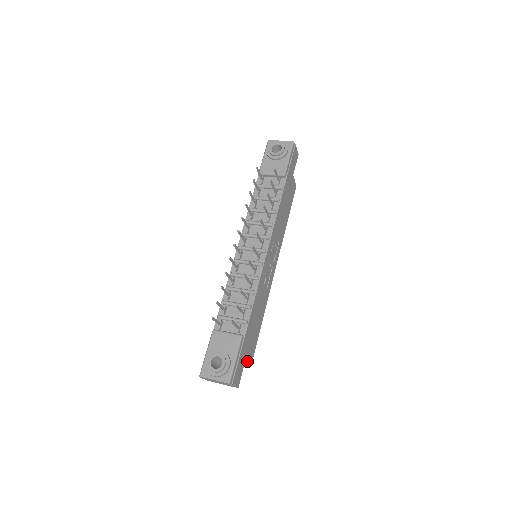
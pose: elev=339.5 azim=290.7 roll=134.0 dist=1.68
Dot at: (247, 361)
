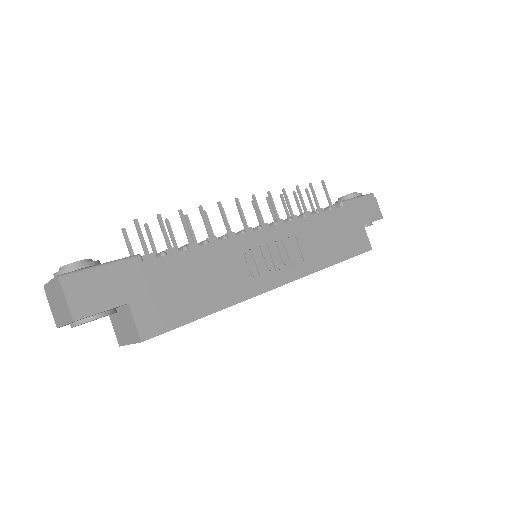
Dot at: (137, 340)
